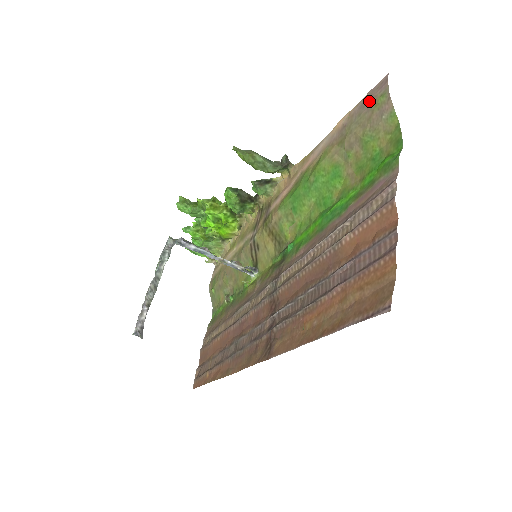
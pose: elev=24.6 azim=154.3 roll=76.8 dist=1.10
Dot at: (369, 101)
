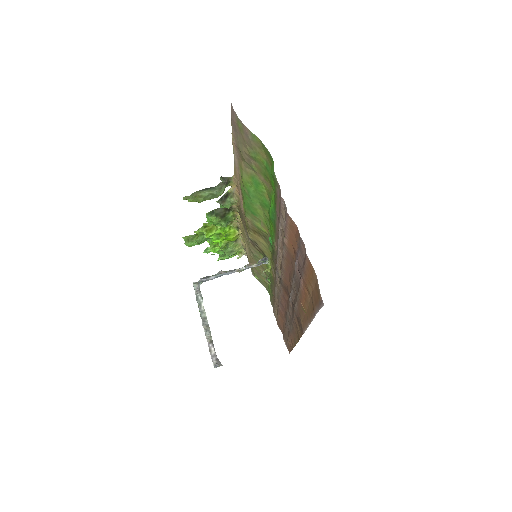
Dot at: (235, 126)
